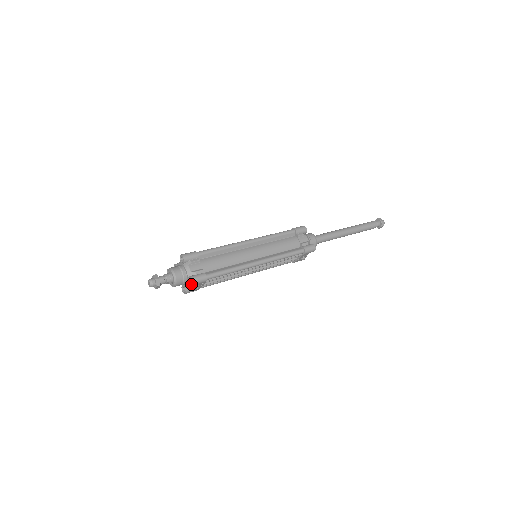
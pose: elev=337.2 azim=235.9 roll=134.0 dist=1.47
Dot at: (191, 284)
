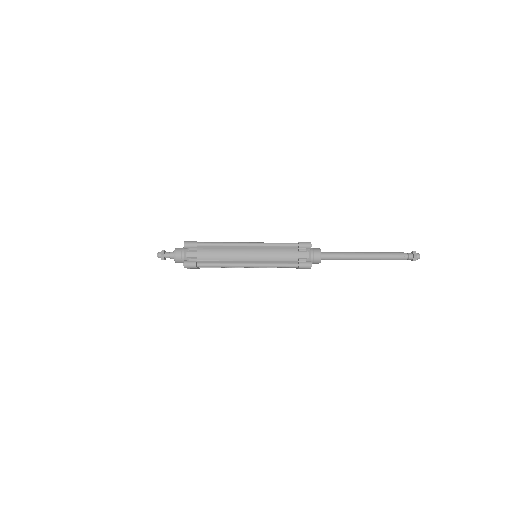
Dot at: (184, 267)
